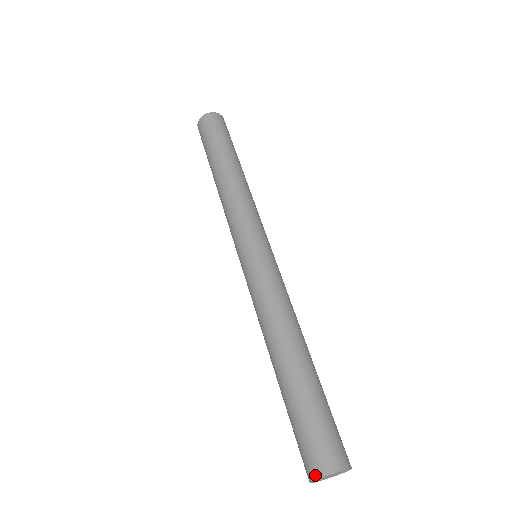
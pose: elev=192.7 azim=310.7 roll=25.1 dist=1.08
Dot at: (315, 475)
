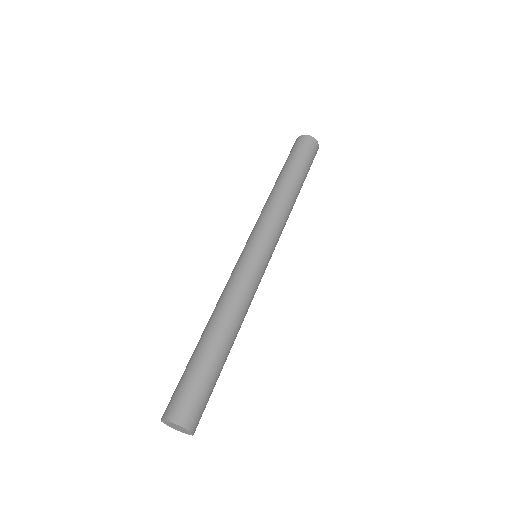
Dot at: (168, 417)
